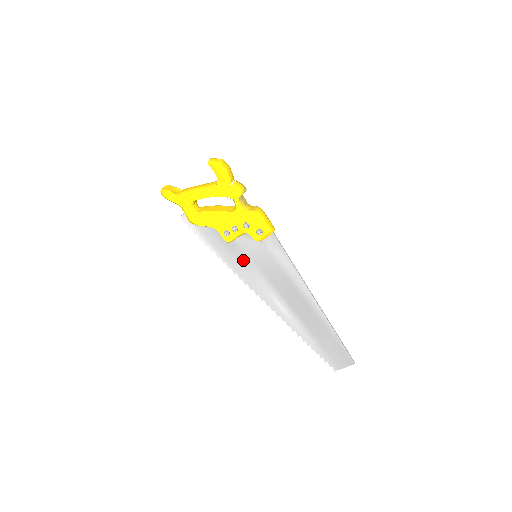
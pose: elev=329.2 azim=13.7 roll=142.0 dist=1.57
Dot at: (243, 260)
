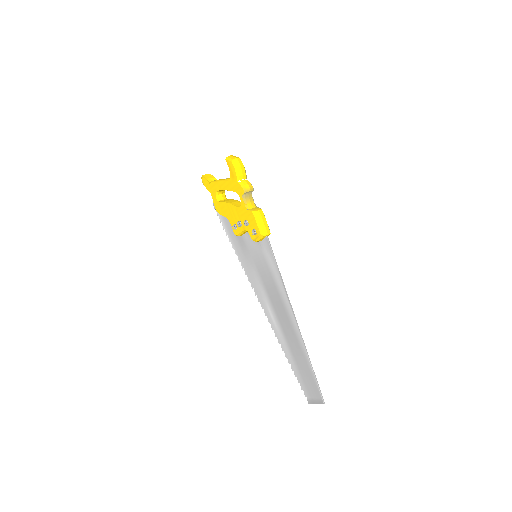
Dot at: (248, 257)
